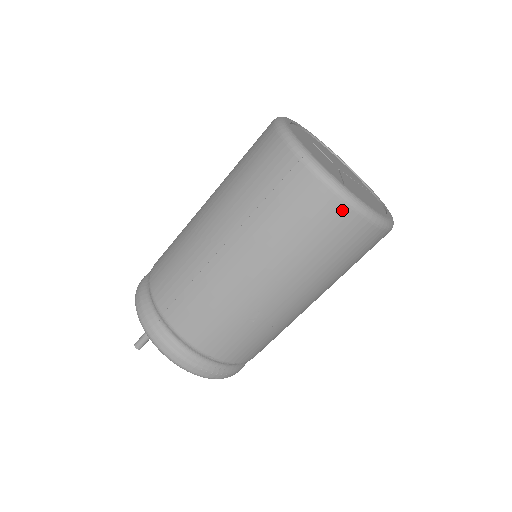
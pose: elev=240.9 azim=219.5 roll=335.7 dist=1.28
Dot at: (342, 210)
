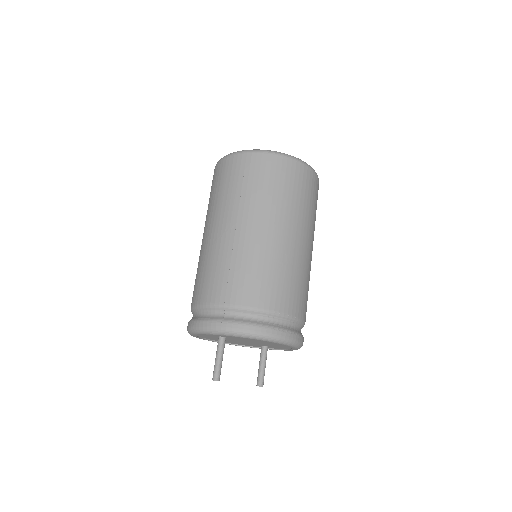
Dot at: (287, 162)
